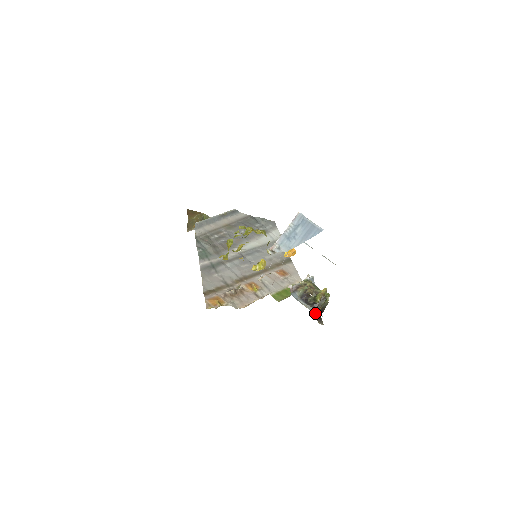
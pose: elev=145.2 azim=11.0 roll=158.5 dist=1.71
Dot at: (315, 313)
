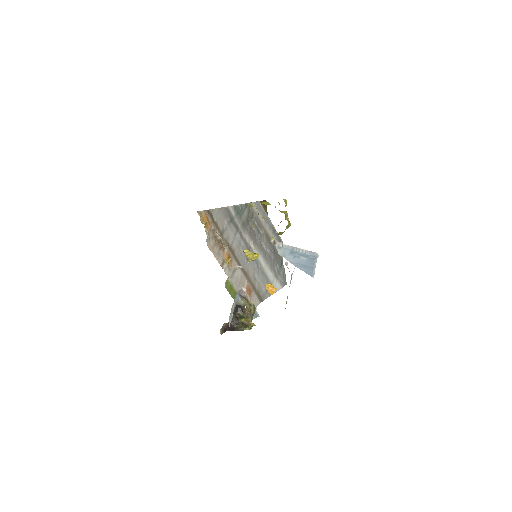
Dot at: (230, 319)
